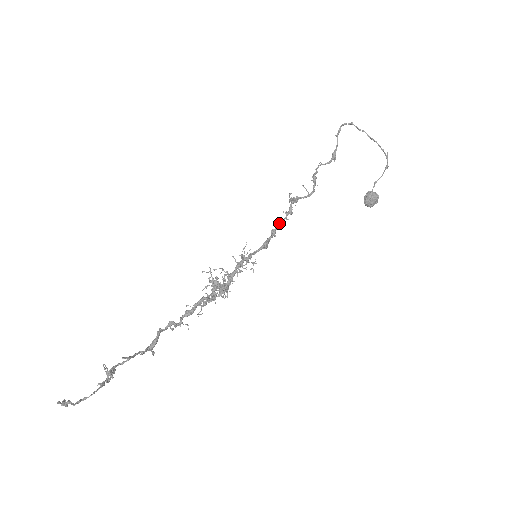
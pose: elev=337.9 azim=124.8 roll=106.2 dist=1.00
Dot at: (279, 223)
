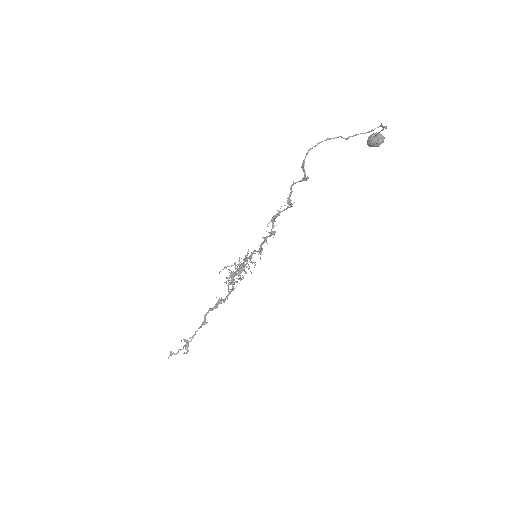
Dot at: (267, 237)
